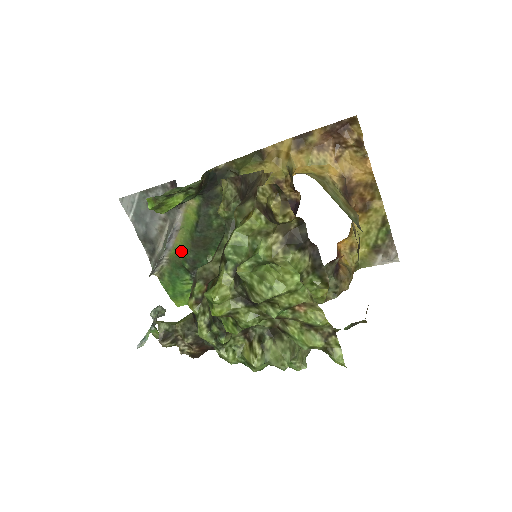
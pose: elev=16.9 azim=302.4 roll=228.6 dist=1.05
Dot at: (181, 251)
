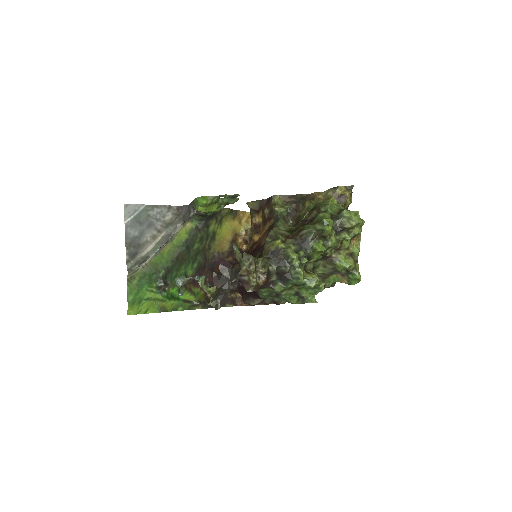
Dot at: (162, 260)
